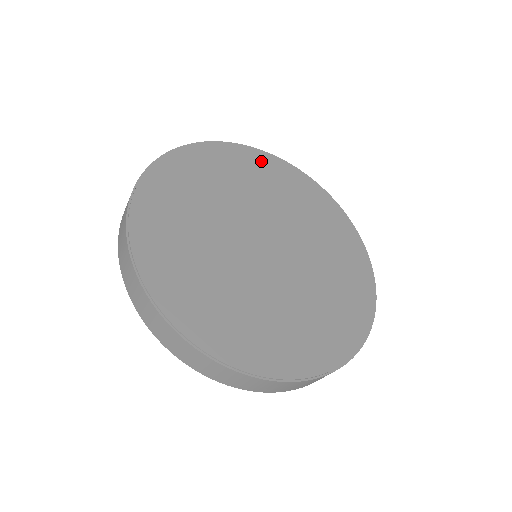
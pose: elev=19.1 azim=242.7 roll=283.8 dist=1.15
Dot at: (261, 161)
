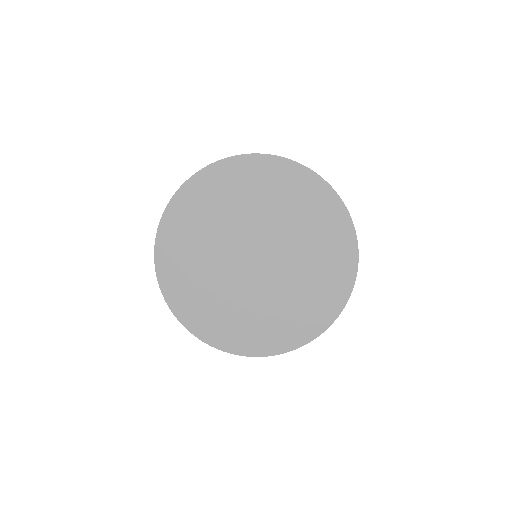
Dot at: (261, 169)
